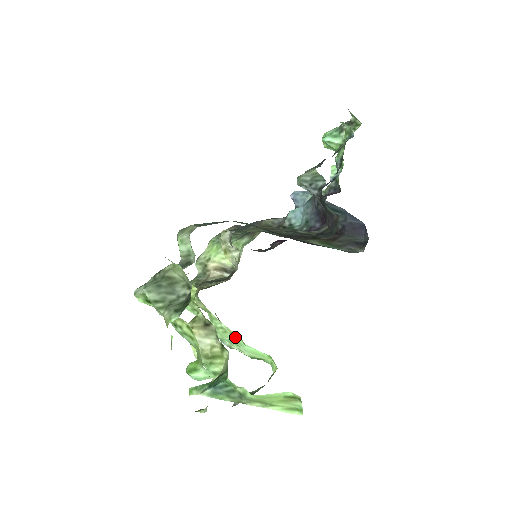
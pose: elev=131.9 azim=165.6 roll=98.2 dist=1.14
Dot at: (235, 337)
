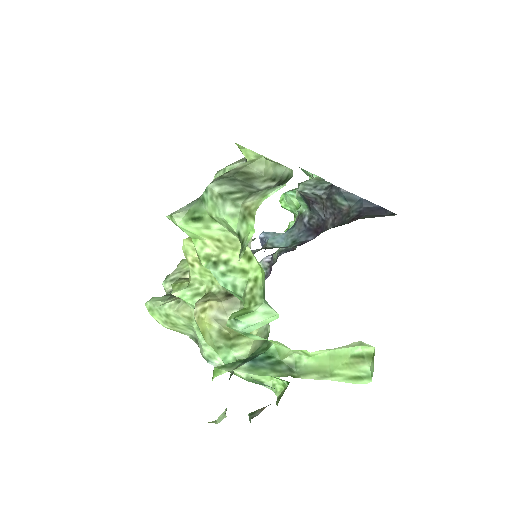
Dot at: occluded
